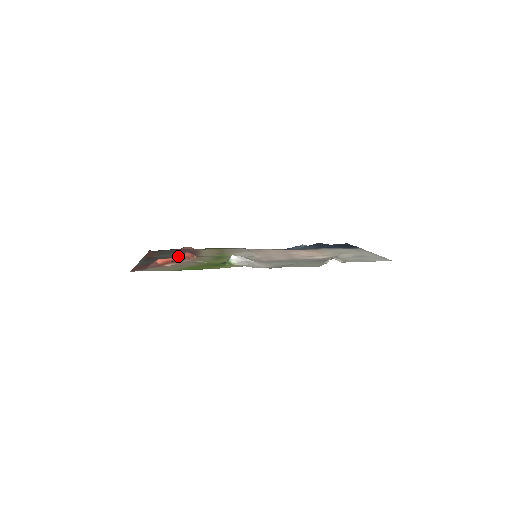
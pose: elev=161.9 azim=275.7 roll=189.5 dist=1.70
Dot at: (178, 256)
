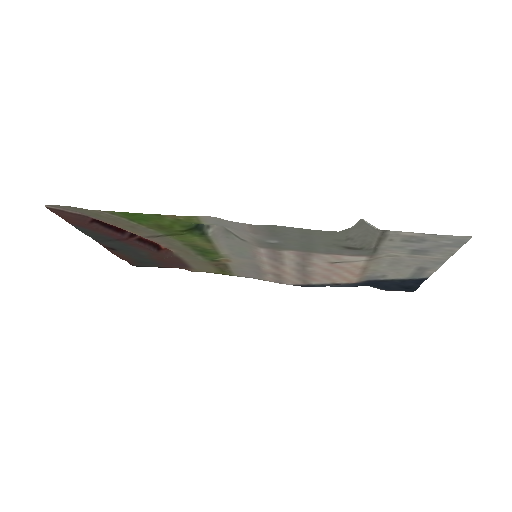
Dot at: occluded
